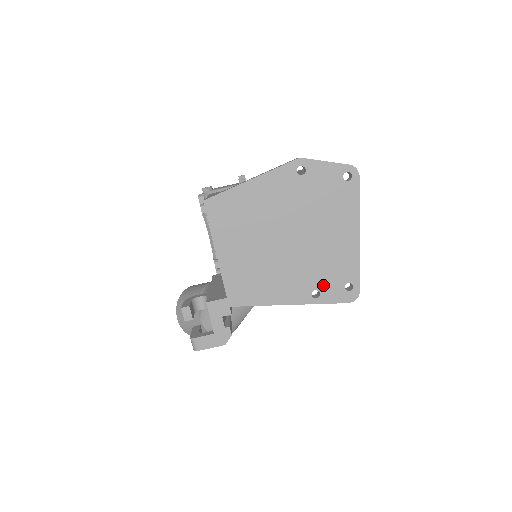
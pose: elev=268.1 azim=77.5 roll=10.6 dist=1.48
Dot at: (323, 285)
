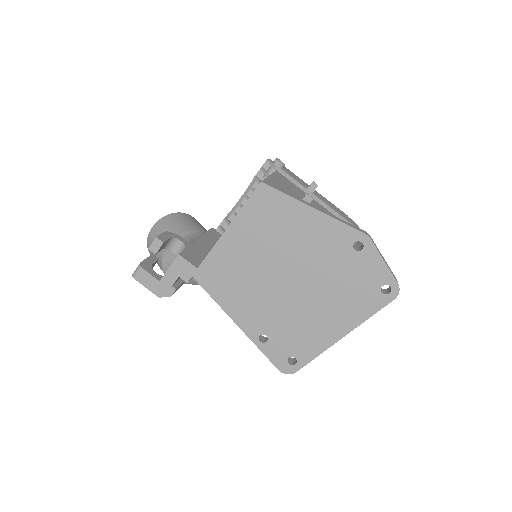
Dot at: (276, 339)
